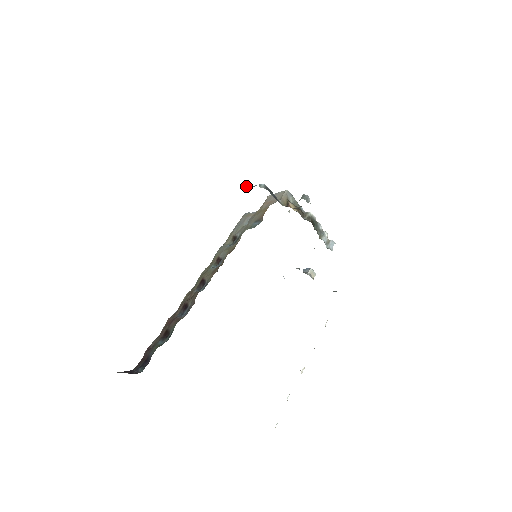
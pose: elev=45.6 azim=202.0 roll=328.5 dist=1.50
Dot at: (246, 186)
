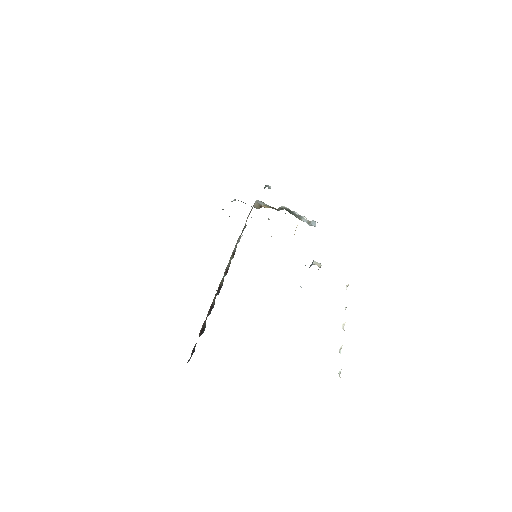
Dot at: occluded
